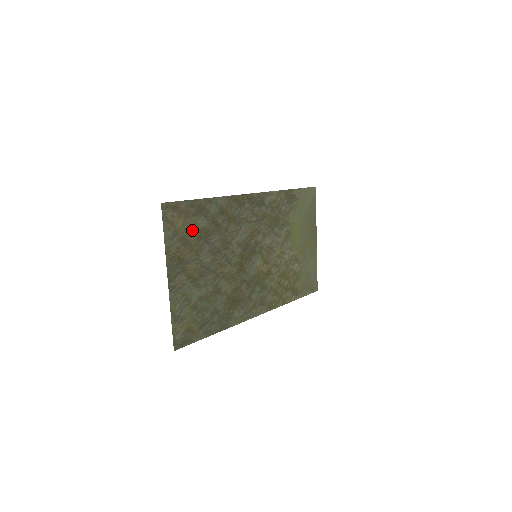
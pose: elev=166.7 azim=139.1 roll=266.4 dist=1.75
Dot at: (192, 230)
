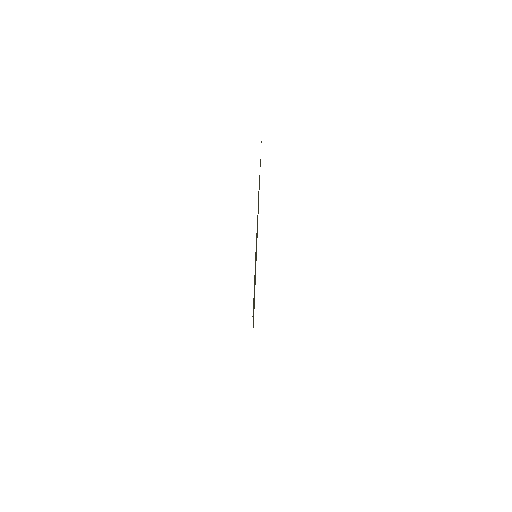
Dot at: occluded
